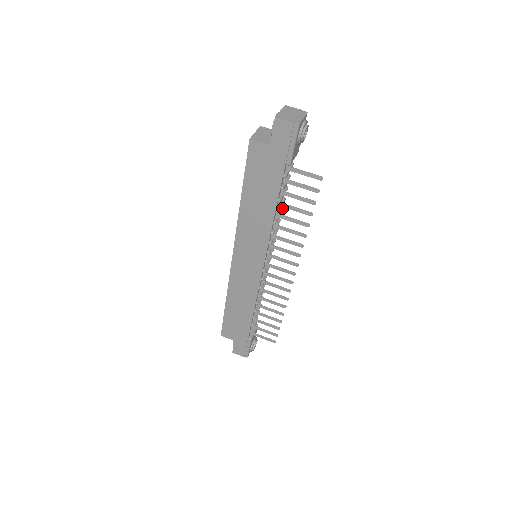
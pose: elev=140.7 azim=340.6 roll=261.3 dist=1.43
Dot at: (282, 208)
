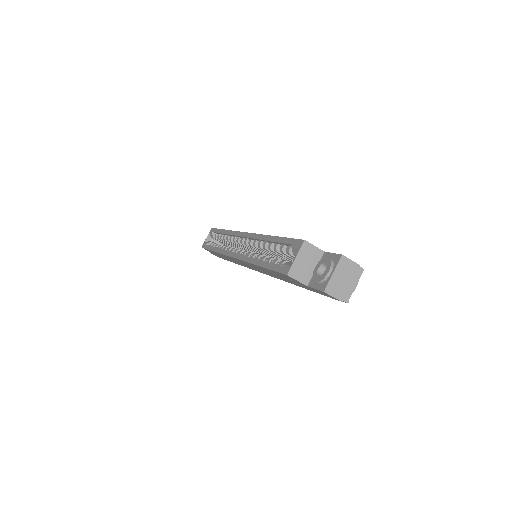
Dot at: occluded
